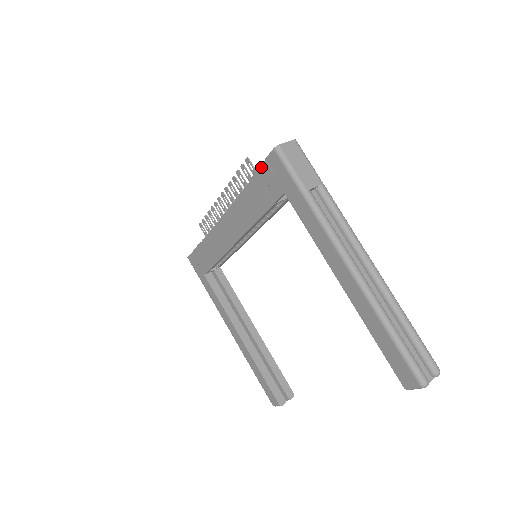
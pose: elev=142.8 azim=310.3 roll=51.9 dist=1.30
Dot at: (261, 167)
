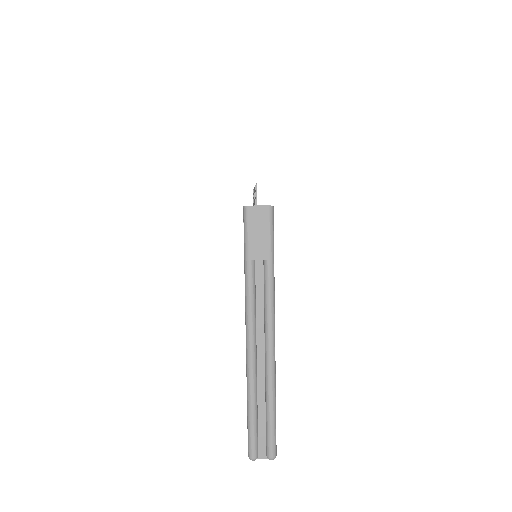
Dot at: occluded
